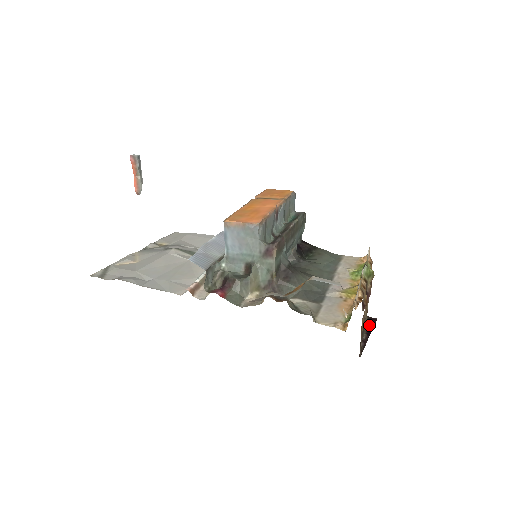
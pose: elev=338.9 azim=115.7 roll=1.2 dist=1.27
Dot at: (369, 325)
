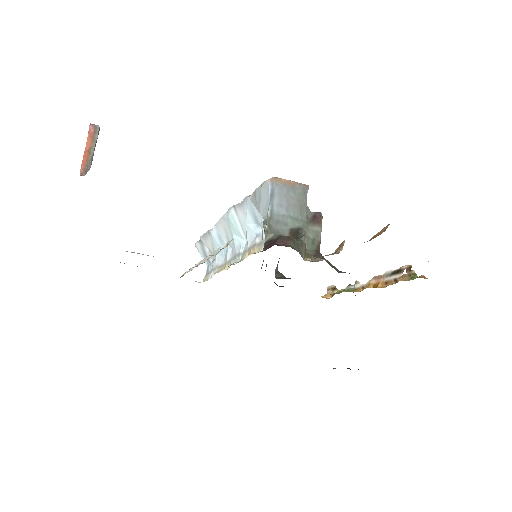
Dot at: occluded
